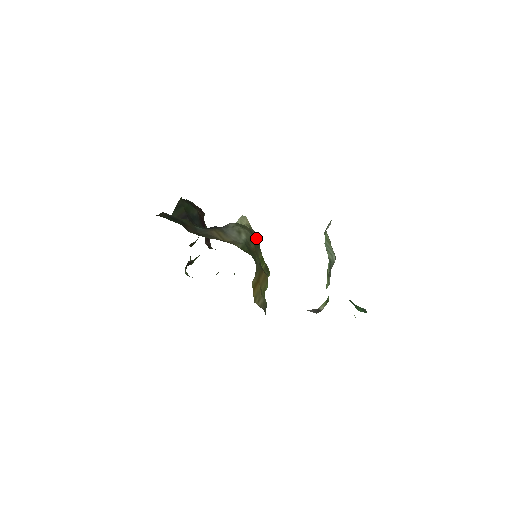
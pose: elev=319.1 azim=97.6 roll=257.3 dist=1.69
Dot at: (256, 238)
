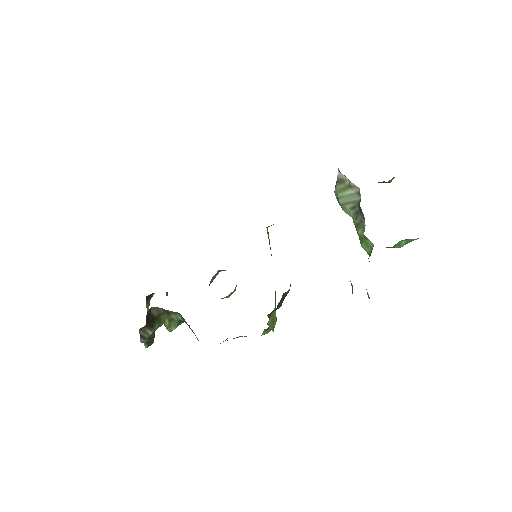
Dot at: occluded
